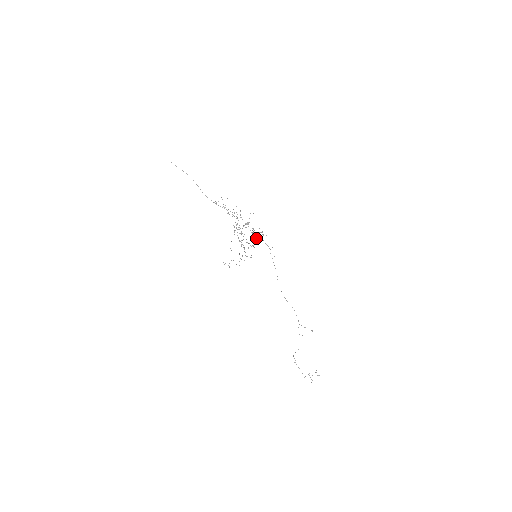
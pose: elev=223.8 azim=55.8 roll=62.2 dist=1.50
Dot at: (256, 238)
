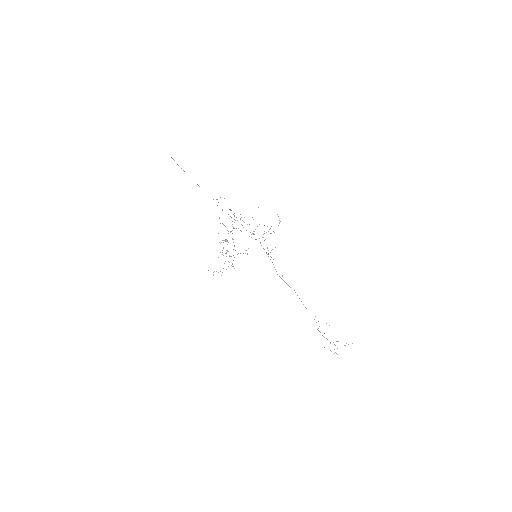
Dot at: (256, 239)
